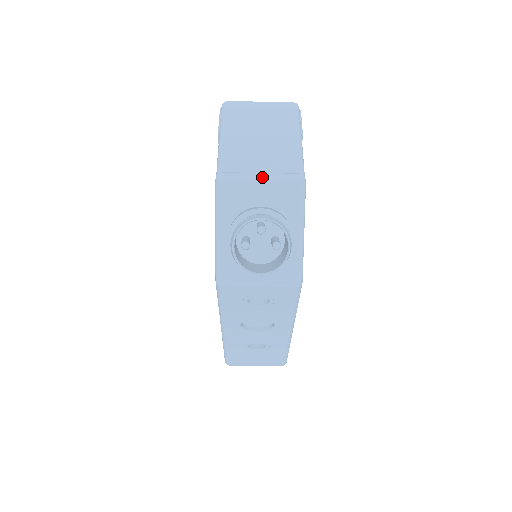
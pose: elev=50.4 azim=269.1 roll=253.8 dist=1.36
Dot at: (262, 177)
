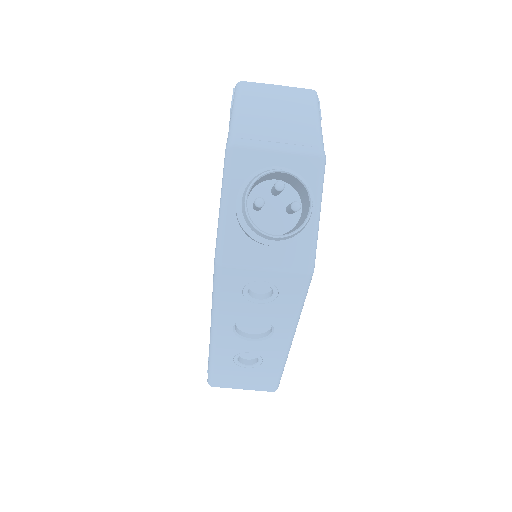
Dot at: (278, 146)
